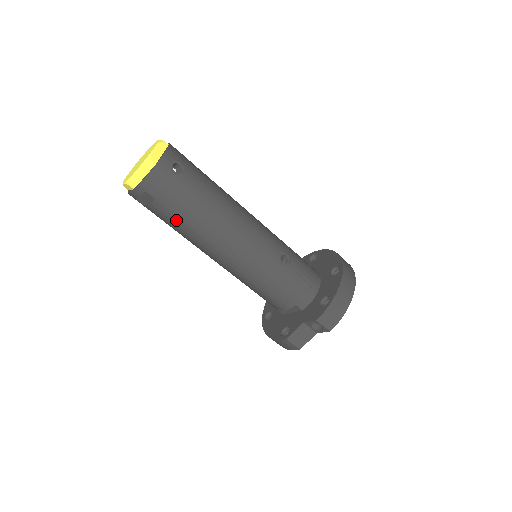
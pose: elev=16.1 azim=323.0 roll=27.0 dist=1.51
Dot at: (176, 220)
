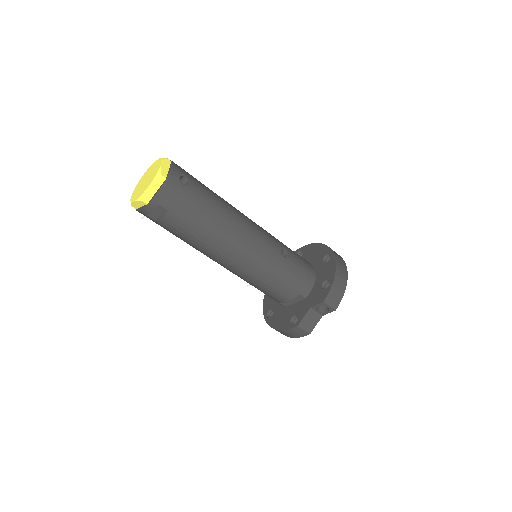
Dot at: (188, 229)
